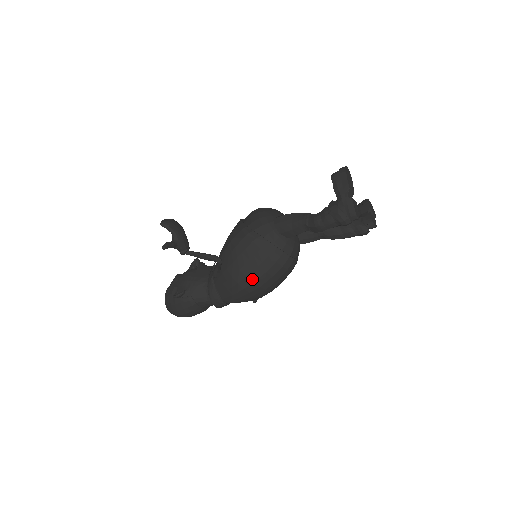
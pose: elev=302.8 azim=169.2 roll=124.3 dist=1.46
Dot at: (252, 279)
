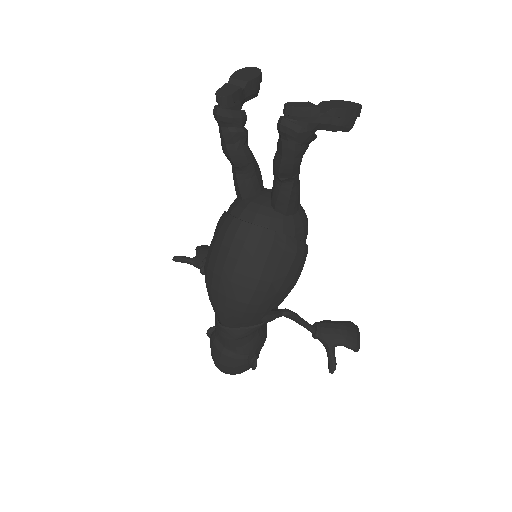
Dot at: (207, 263)
